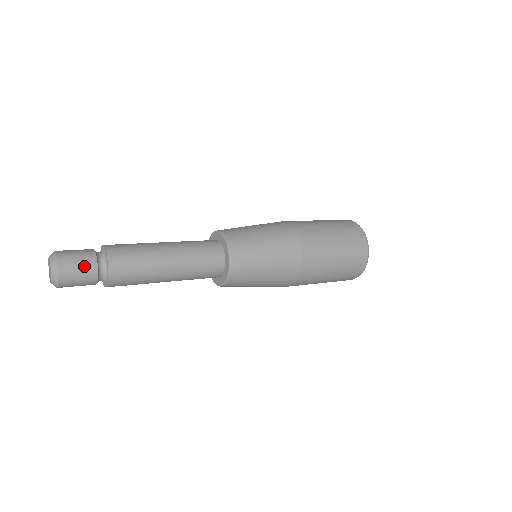
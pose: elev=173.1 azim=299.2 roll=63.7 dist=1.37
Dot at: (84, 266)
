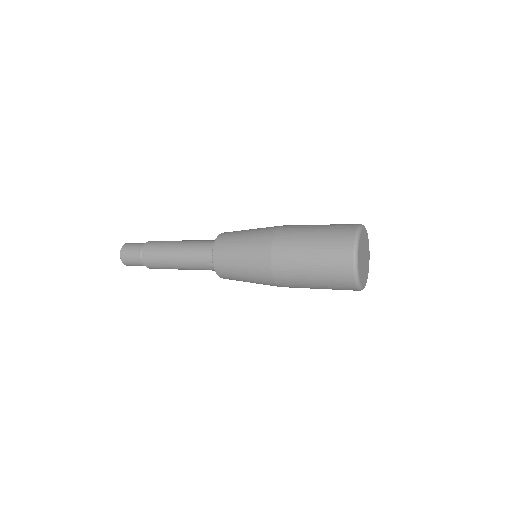
Dot at: (133, 250)
